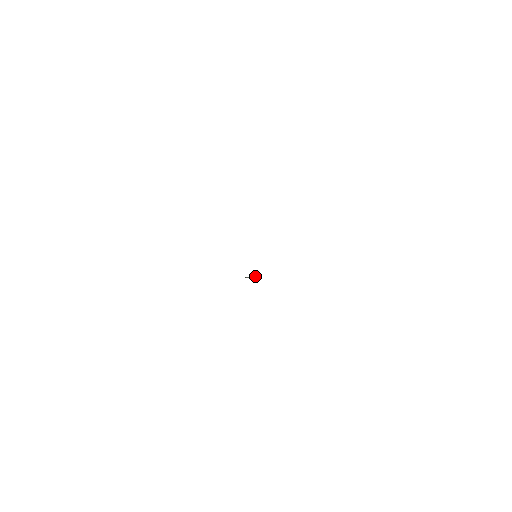
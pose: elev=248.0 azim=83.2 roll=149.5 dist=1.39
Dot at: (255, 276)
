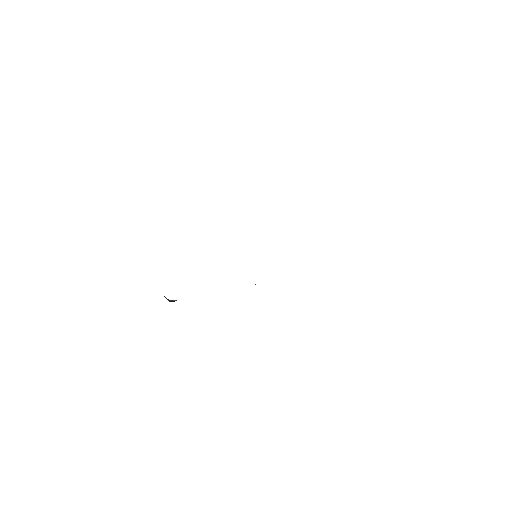
Dot at: occluded
